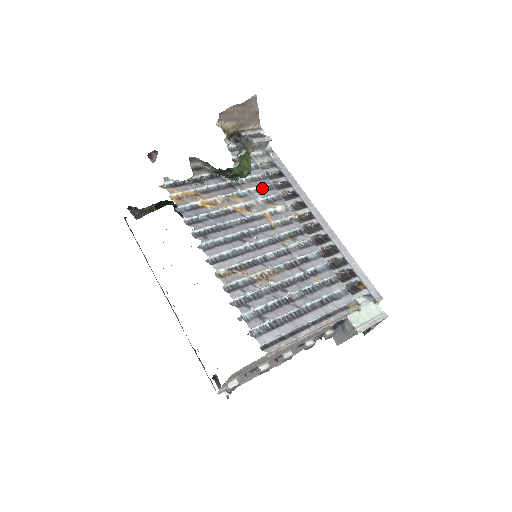
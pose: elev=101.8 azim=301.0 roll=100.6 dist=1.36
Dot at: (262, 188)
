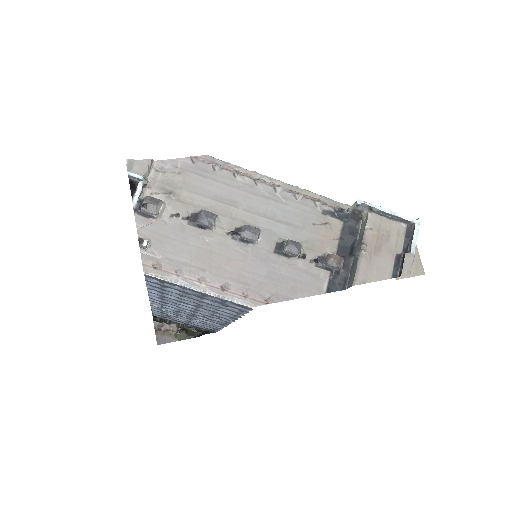
Dot at: occluded
